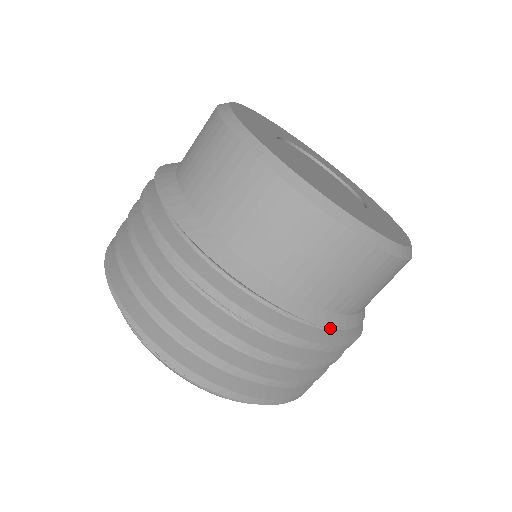
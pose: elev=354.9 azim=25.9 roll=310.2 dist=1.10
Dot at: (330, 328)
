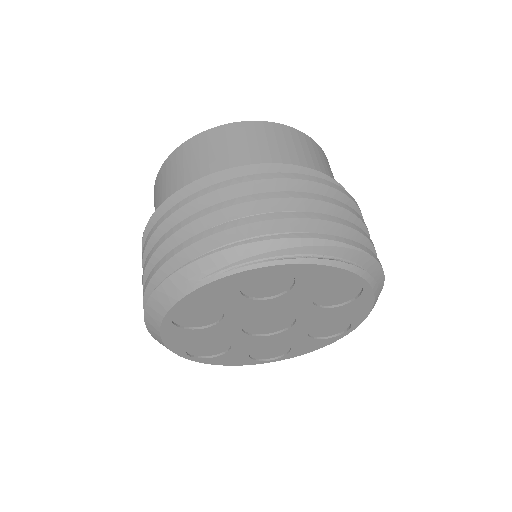
Dot at: occluded
